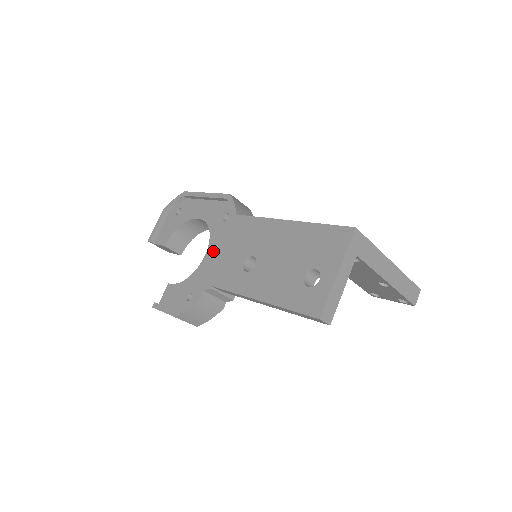
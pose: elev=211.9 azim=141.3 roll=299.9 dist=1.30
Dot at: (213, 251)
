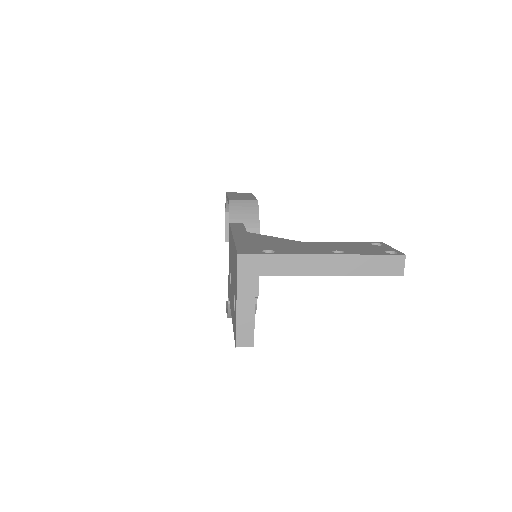
Dot at: occluded
